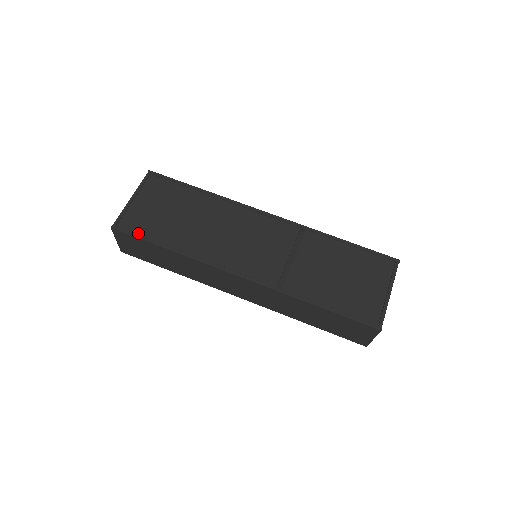
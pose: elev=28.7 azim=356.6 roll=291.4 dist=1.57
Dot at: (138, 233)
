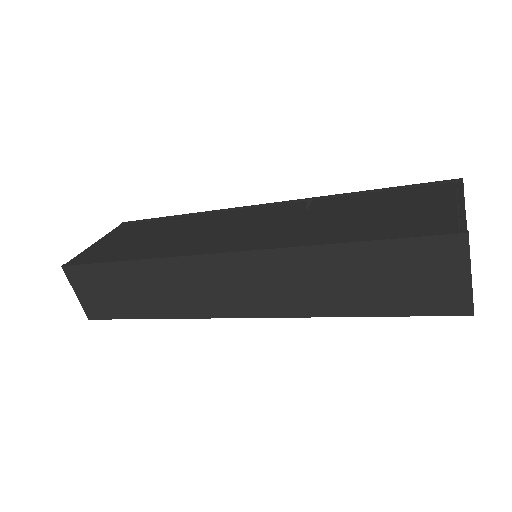
Dot at: (93, 261)
